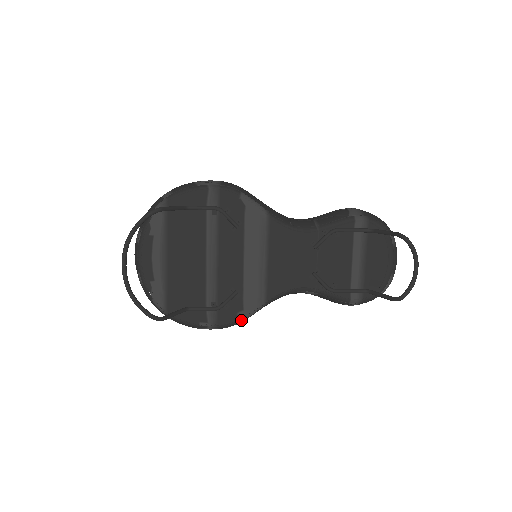
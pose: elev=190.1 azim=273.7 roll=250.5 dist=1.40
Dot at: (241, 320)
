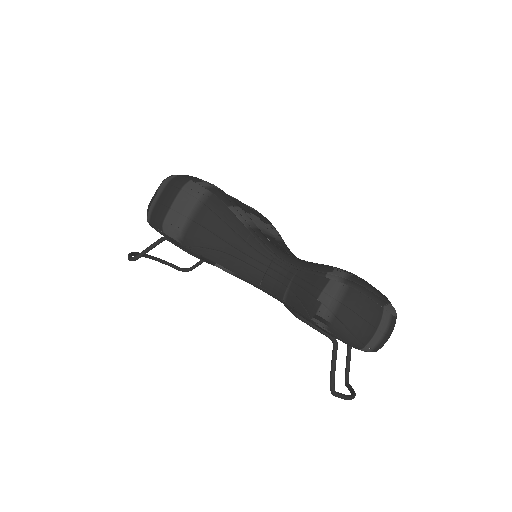
Dot at: occluded
